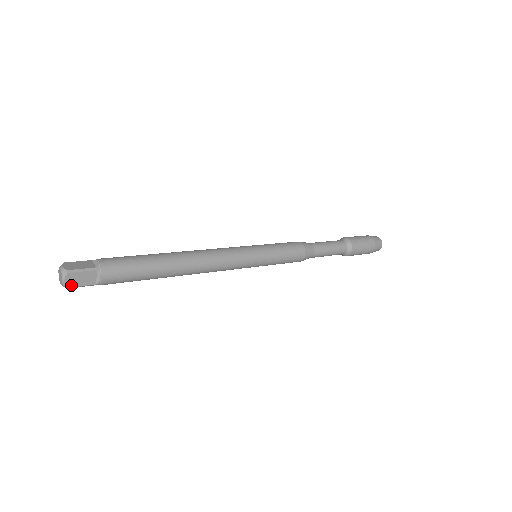
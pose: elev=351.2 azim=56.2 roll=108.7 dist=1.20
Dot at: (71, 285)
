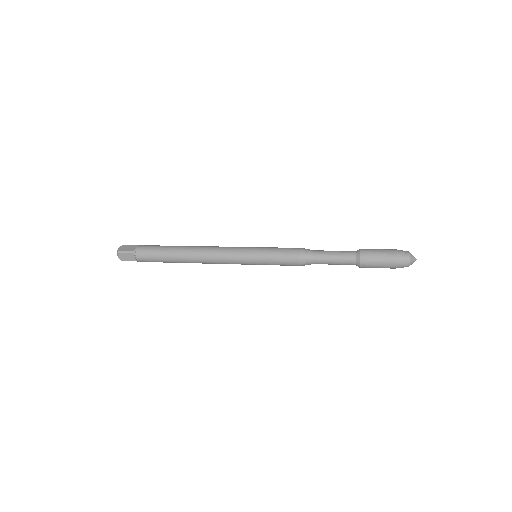
Dot at: (122, 259)
